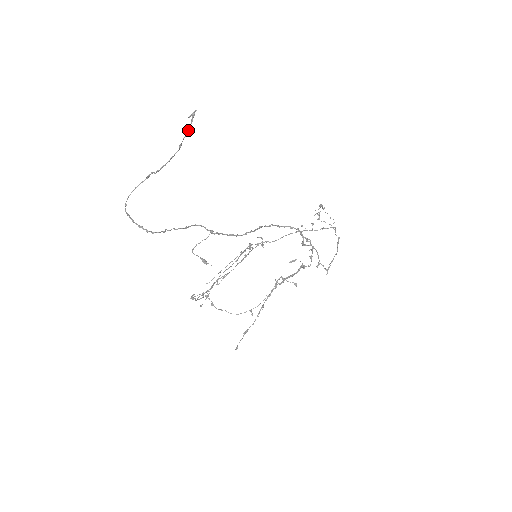
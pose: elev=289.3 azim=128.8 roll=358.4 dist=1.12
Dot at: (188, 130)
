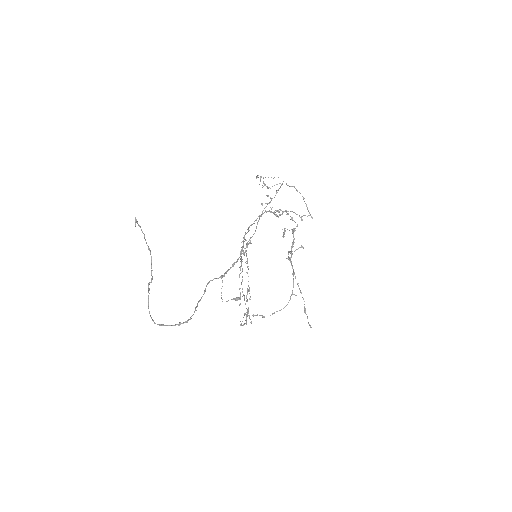
Dot at: occluded
